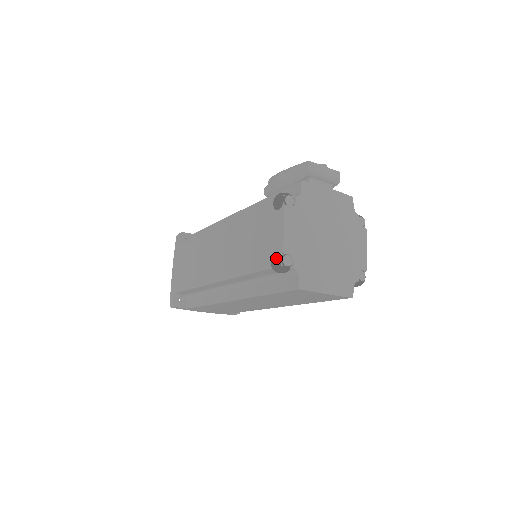
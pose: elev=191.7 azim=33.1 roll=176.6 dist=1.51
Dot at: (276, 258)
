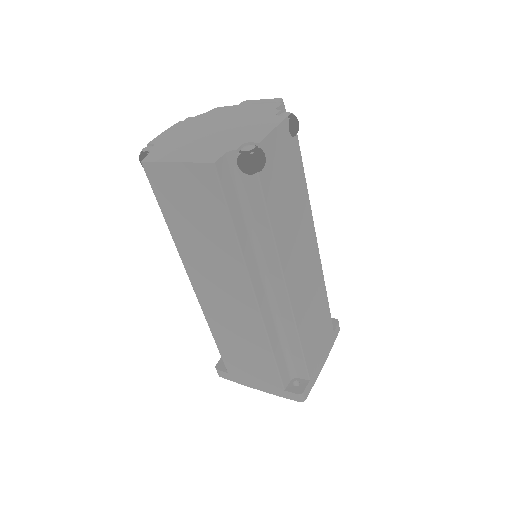
Dot at: occluded
